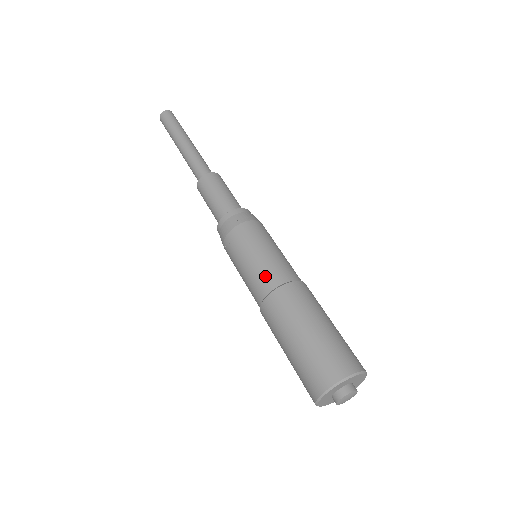
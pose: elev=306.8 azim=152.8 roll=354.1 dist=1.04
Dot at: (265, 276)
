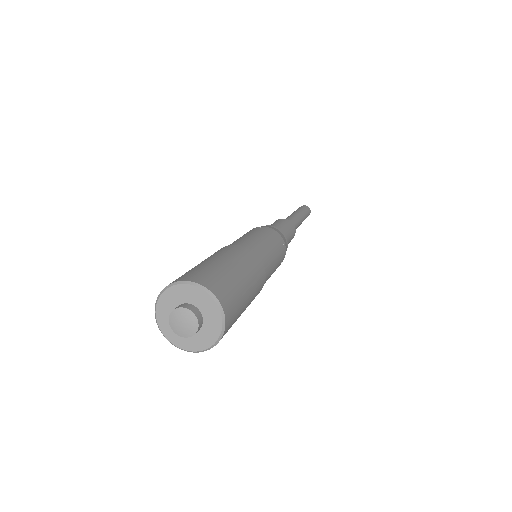
Dot at: occluded
